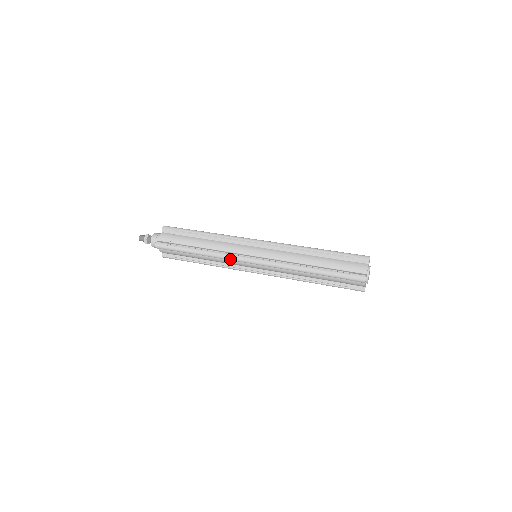
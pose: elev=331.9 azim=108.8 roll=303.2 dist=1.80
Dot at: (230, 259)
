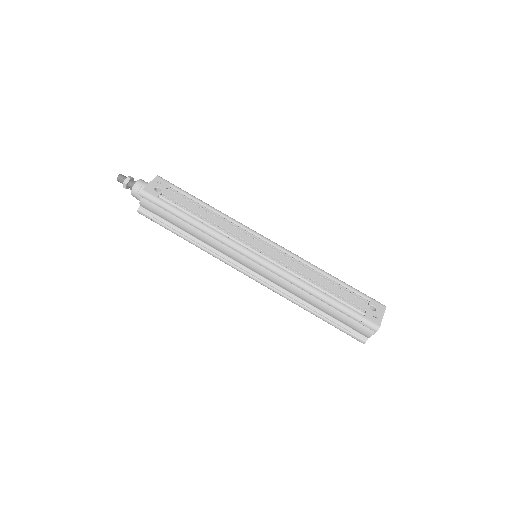
Dot at: (224, 262)
